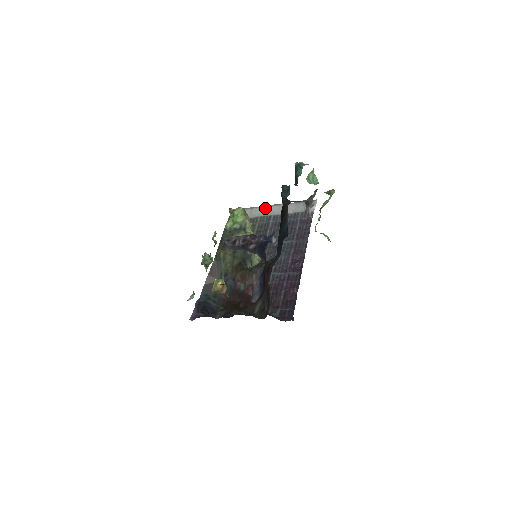
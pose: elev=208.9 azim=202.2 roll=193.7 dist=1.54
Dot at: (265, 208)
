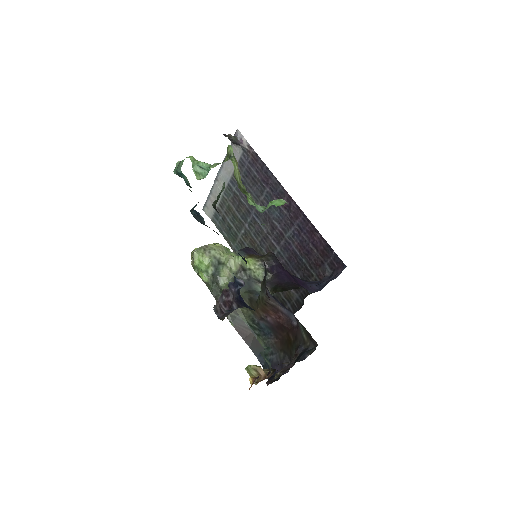
Dot at: (217, 182)
